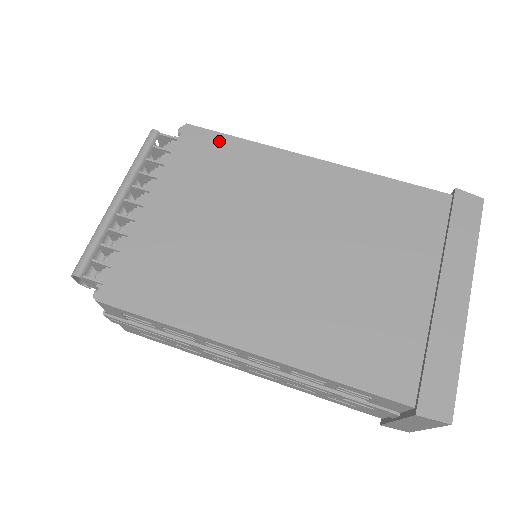
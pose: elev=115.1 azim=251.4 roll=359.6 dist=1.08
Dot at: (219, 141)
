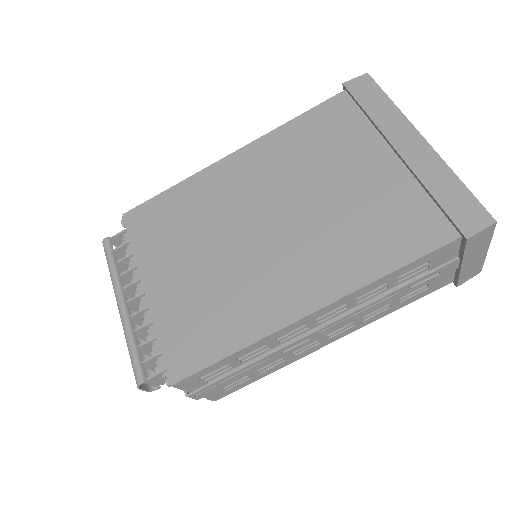
Dot at: (156, 204)
